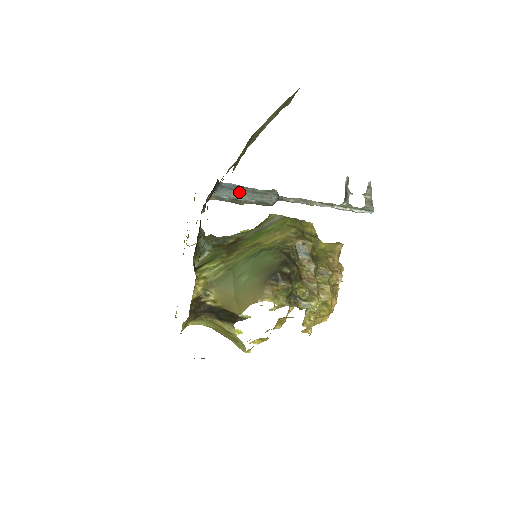
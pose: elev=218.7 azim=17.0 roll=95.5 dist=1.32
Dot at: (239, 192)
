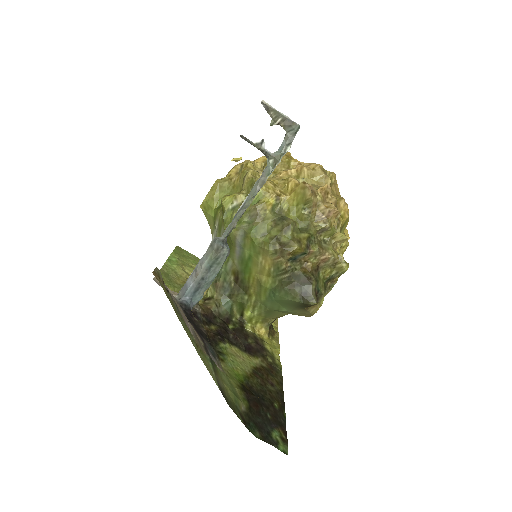
Dot at: (203, 285)
